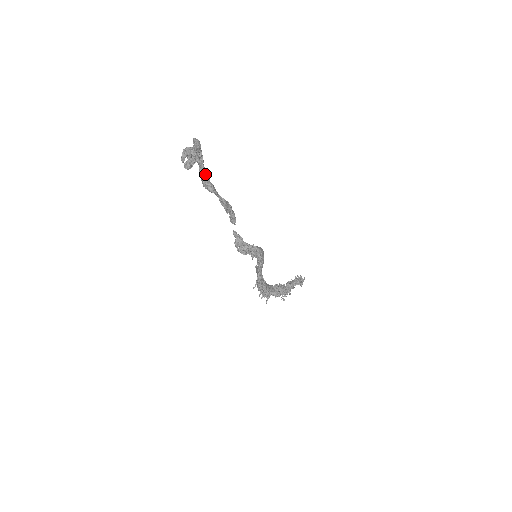
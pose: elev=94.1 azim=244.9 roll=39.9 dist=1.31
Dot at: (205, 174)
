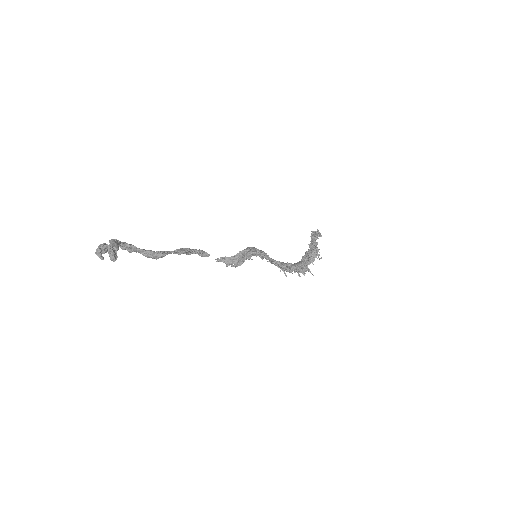
Dot at: (147, 252)
